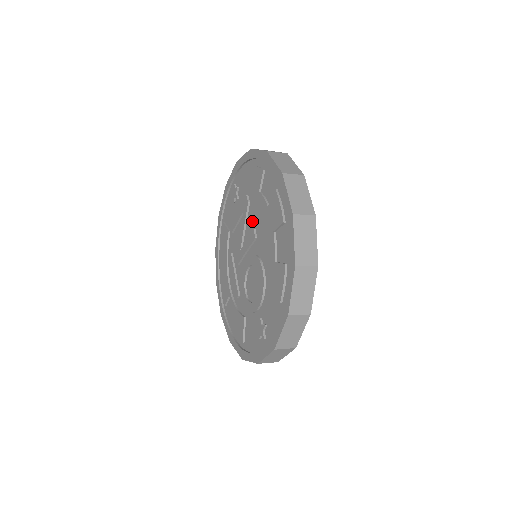
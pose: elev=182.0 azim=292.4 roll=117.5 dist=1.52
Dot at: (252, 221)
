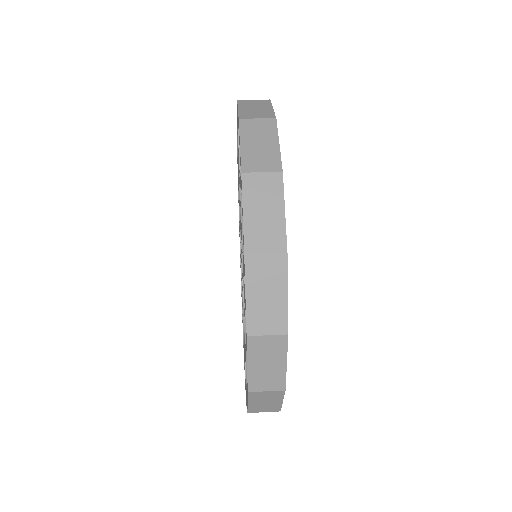
Dot at: occluded
